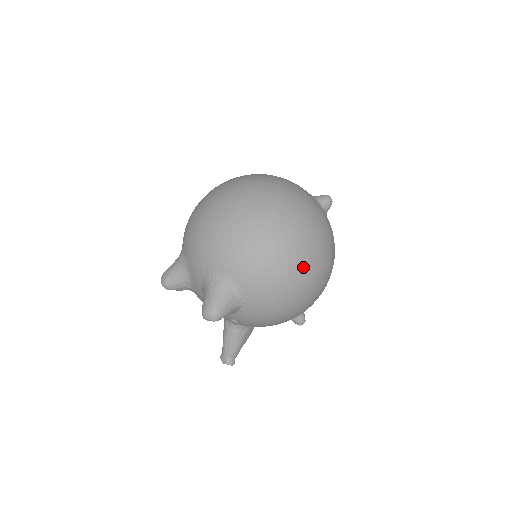
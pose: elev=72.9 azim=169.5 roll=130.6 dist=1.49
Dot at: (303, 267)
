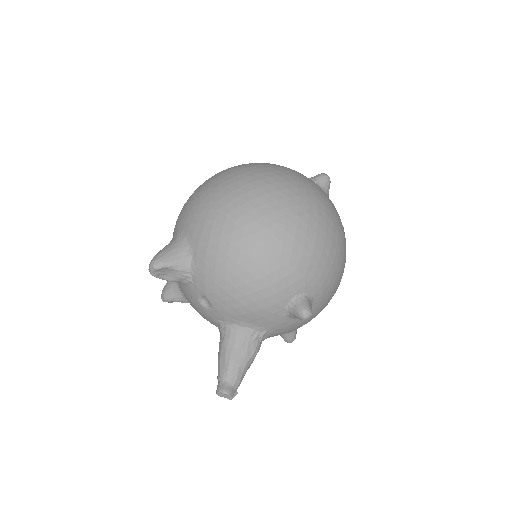
Dot at: (248, 195)
